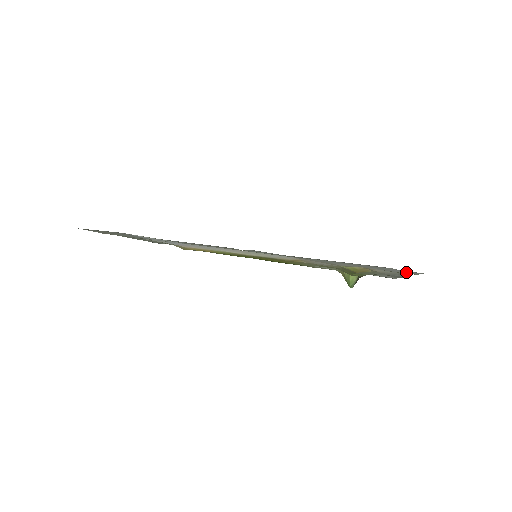
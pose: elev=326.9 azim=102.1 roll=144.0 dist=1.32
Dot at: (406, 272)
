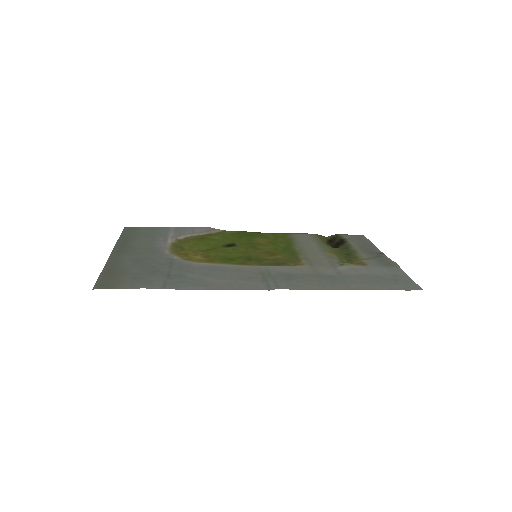
Dot at: (406, 284)
